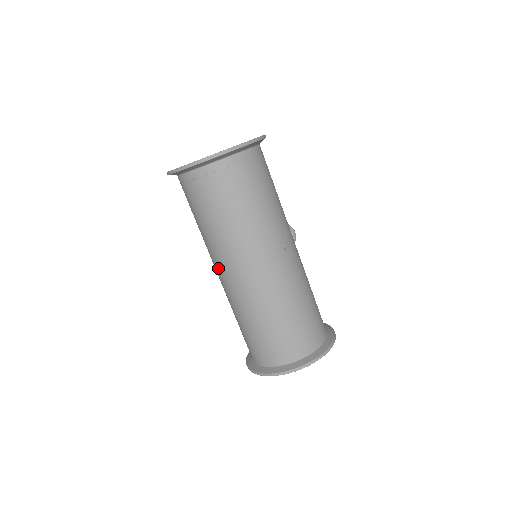
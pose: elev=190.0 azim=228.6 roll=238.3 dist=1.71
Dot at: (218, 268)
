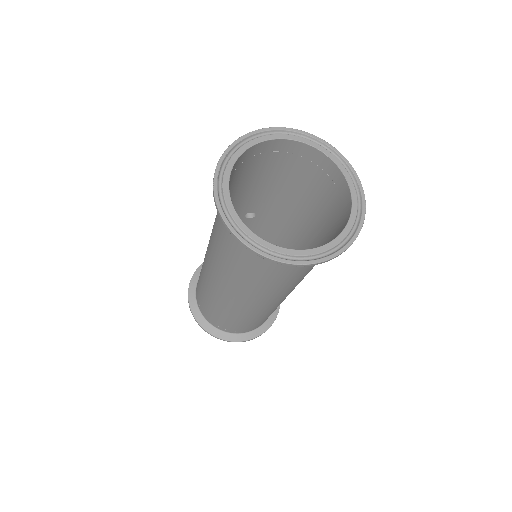
Dot at: (246, 300)
